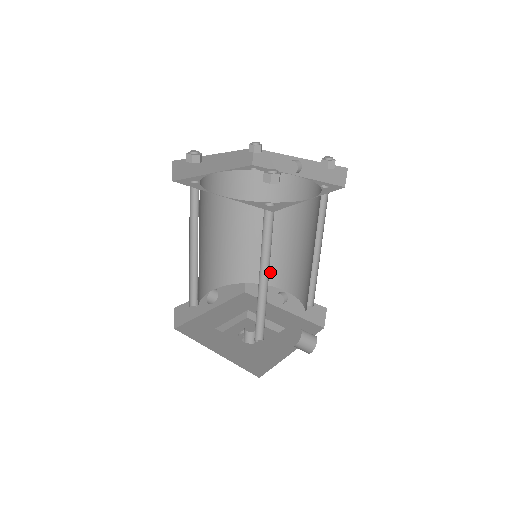
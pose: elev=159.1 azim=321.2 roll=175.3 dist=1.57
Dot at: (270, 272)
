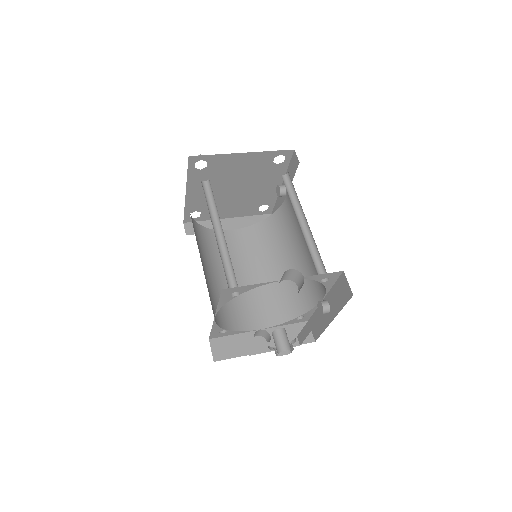
Dot at: (310, 292)
